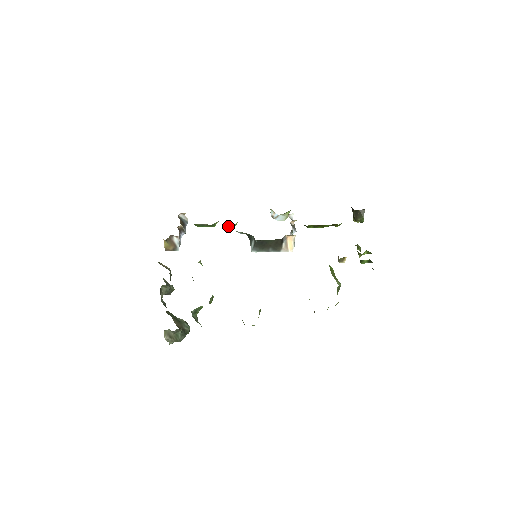
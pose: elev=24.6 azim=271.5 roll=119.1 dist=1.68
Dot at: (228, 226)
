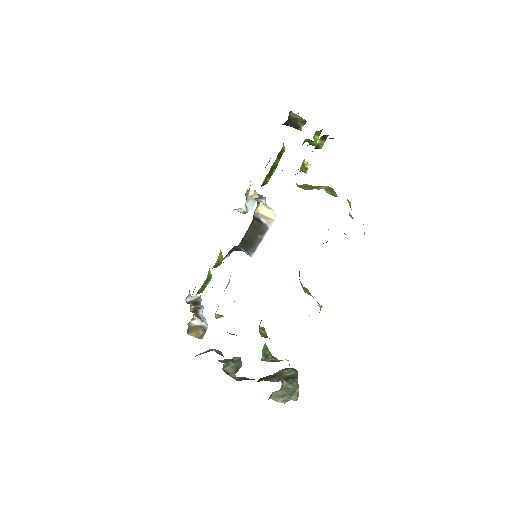
Dot at: (217, 263)
